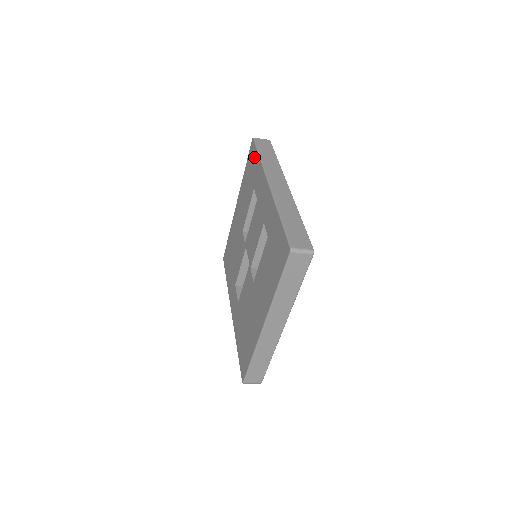
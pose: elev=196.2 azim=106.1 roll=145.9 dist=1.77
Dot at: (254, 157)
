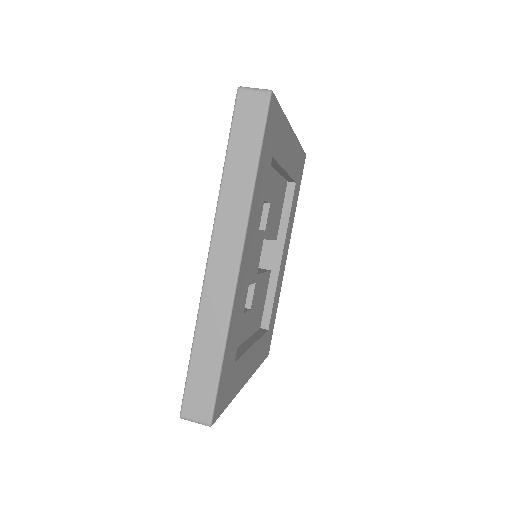
Dot at: occluded
